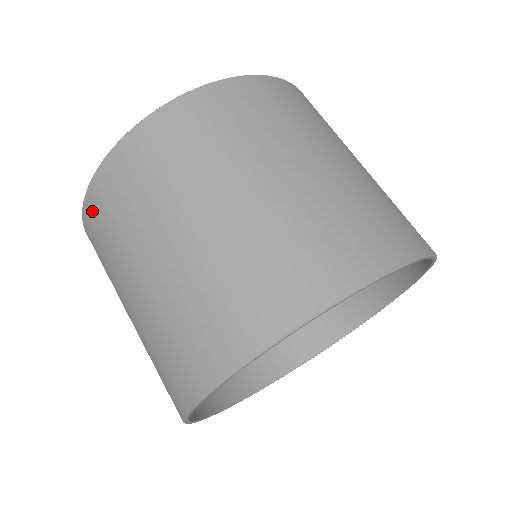
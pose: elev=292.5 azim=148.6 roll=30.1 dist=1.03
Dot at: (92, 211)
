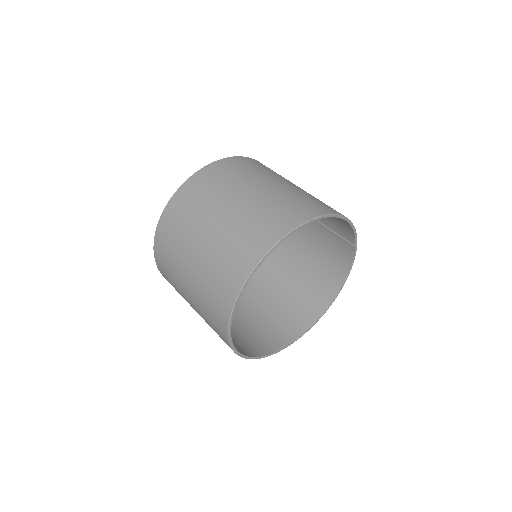
Dot at: (180, 199)
